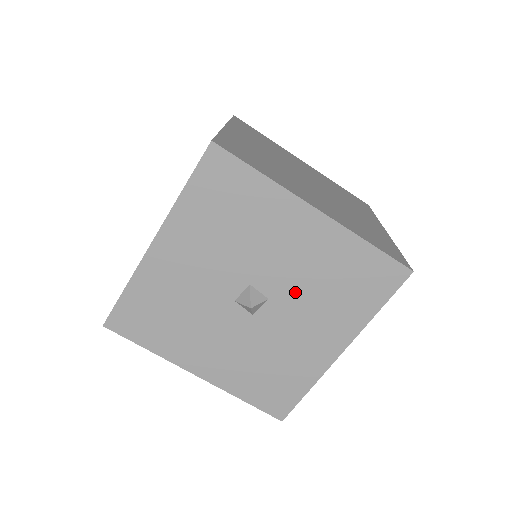
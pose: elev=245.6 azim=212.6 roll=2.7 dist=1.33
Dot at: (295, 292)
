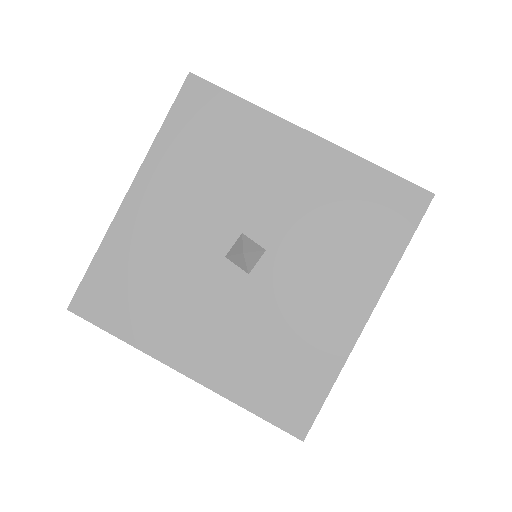
Dot at: (297, 237)
